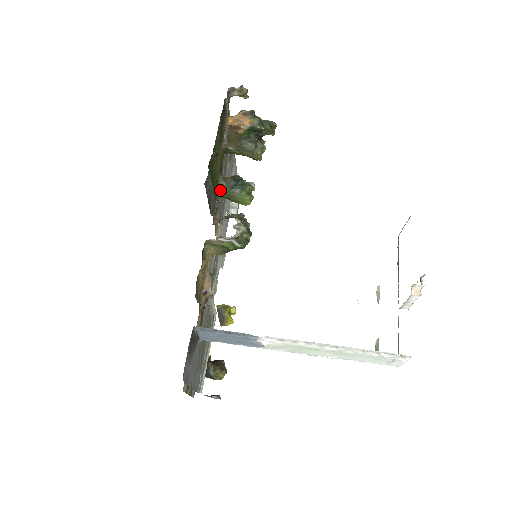
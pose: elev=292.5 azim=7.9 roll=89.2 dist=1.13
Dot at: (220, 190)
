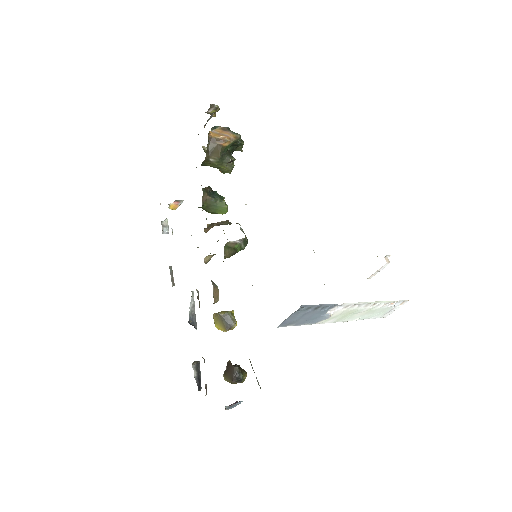
Dot at: (203, 199)
